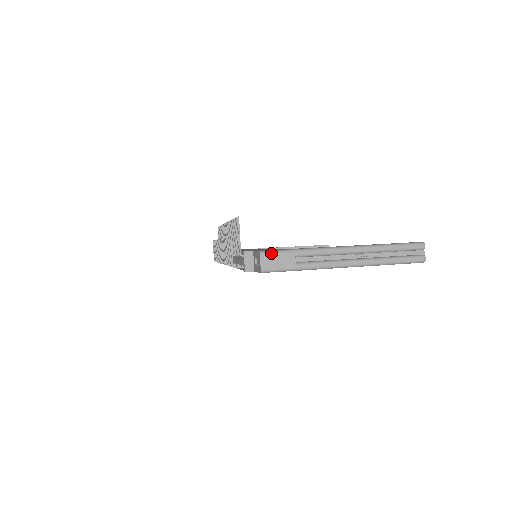
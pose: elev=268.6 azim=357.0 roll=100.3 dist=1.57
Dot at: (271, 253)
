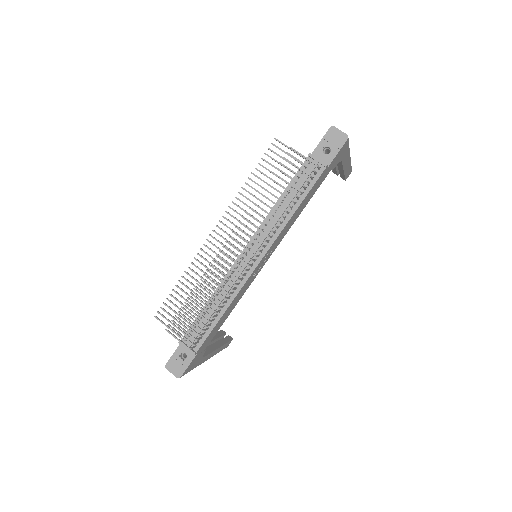
Dot at: occluded
